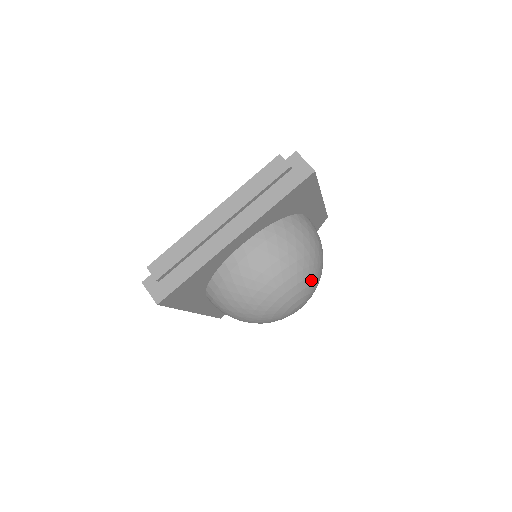
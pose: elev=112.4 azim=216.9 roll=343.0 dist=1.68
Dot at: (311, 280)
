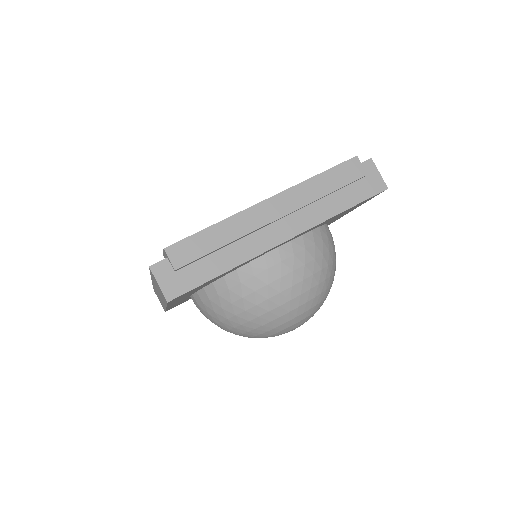
Dot at: (323, 302)
